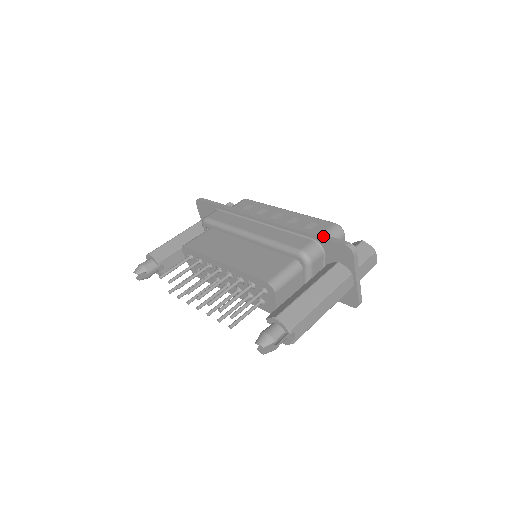
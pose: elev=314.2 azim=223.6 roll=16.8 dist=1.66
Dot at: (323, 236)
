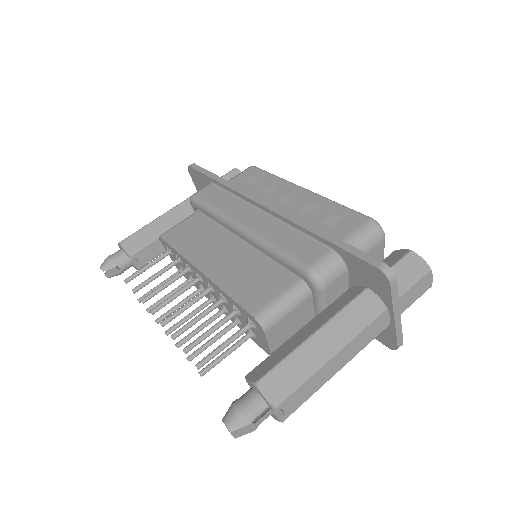
Dot at: (345, 246)
